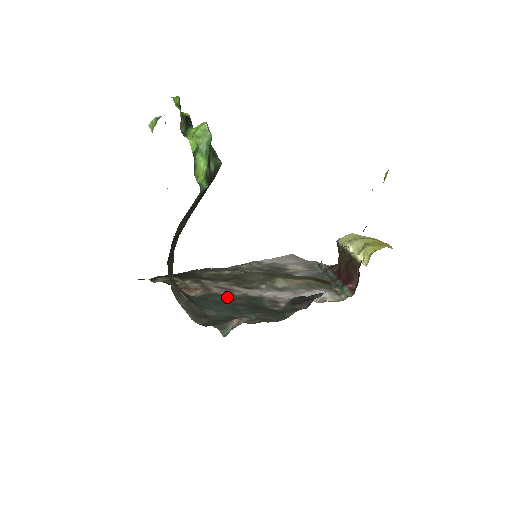
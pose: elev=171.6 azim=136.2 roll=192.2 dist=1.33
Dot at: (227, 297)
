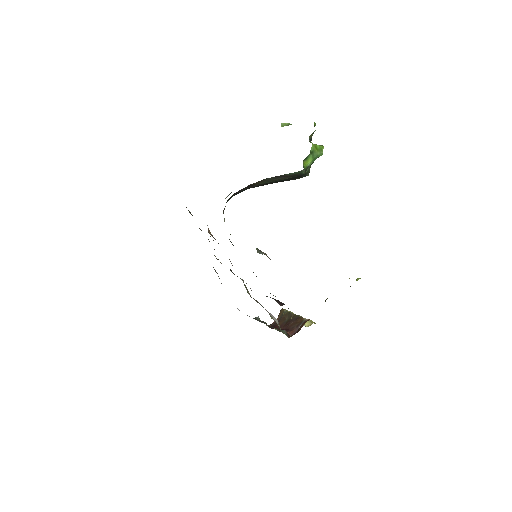
Dot at: occluded
